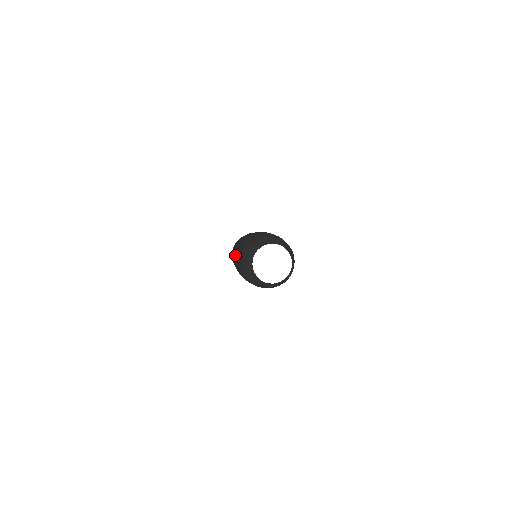
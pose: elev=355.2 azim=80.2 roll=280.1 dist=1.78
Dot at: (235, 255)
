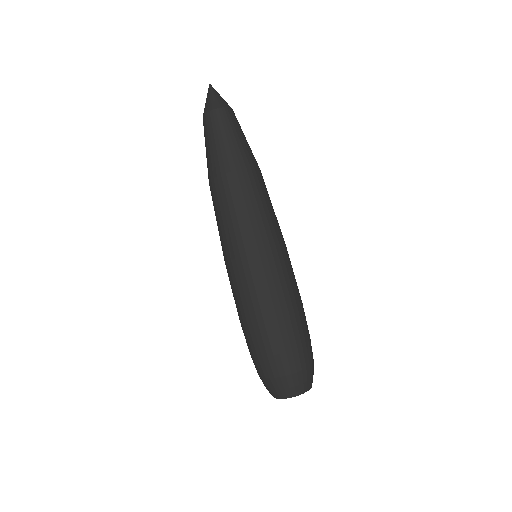
Dot at: (243, 324)
